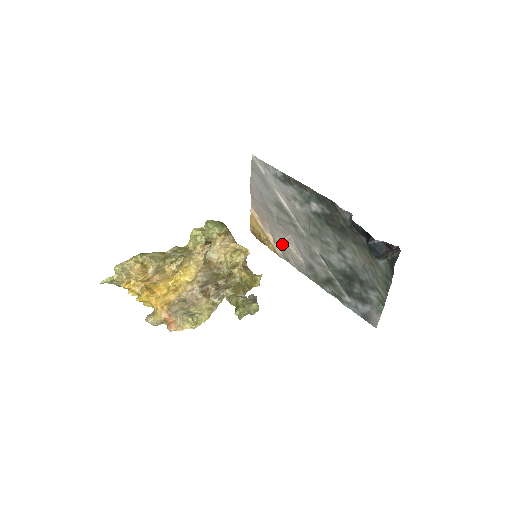
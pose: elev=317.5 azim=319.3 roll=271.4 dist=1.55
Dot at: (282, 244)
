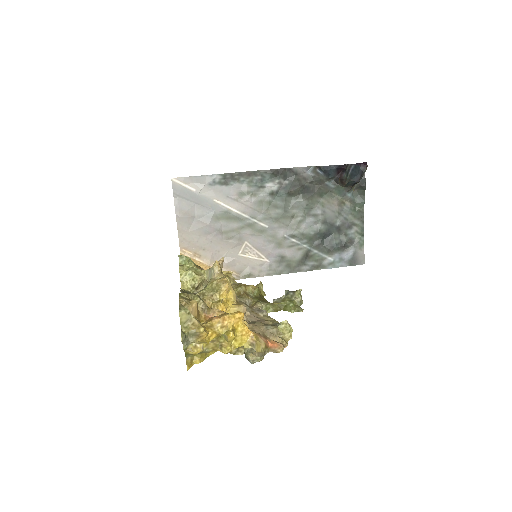
Dot at: (236, 262)
